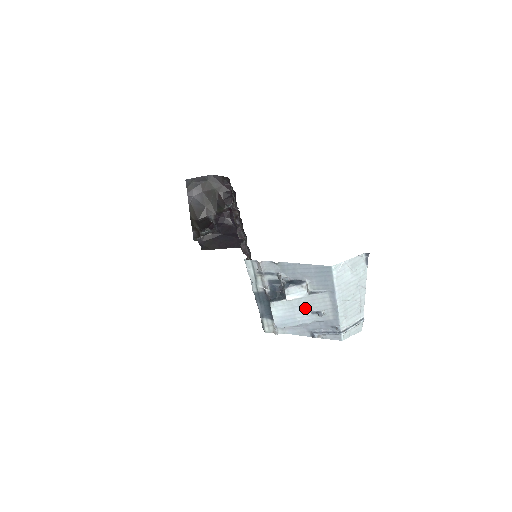
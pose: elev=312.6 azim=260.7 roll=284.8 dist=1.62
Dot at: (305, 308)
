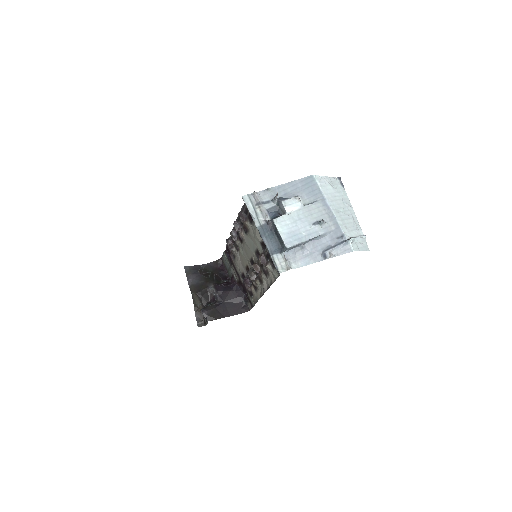
Dot at: (306, 221)
